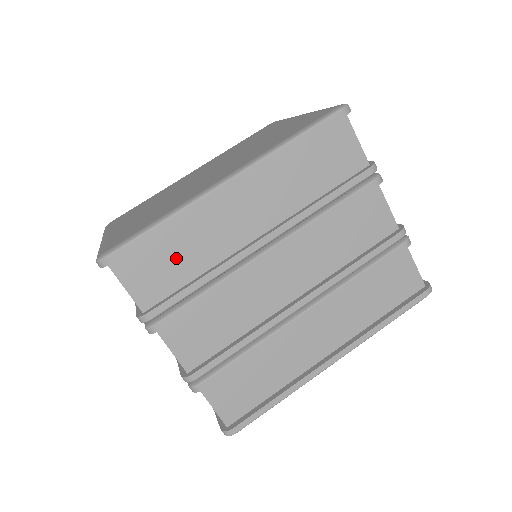
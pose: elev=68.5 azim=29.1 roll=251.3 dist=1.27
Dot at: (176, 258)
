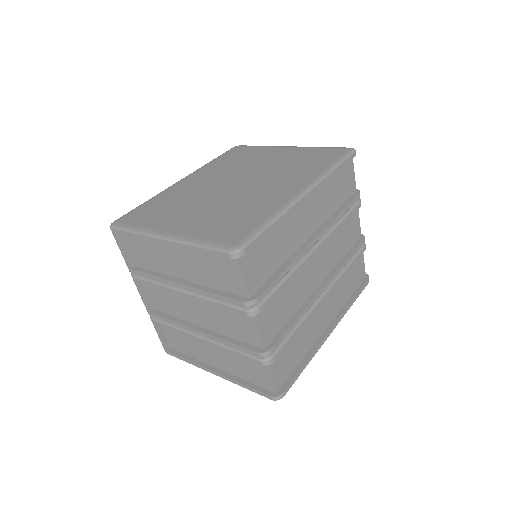
Dot at: (272, 252)
